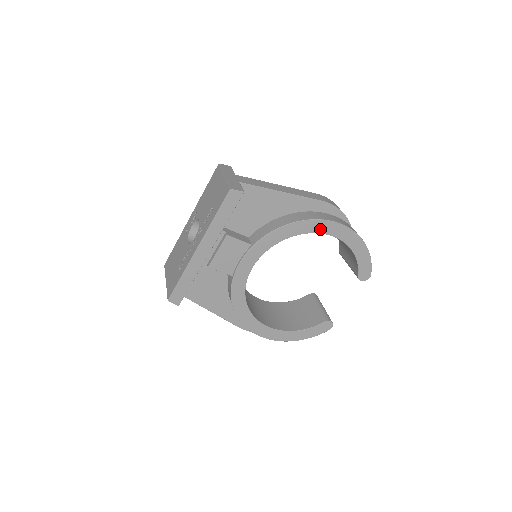
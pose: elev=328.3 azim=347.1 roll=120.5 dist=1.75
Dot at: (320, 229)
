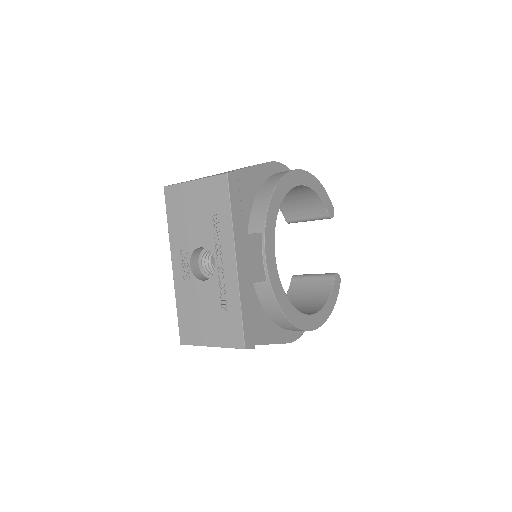
Dot at: (292, 183)
